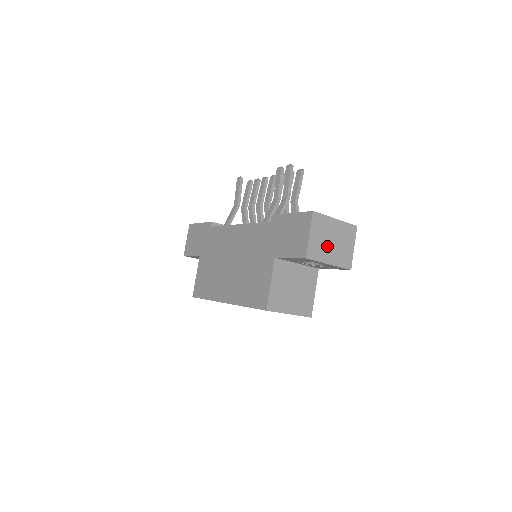
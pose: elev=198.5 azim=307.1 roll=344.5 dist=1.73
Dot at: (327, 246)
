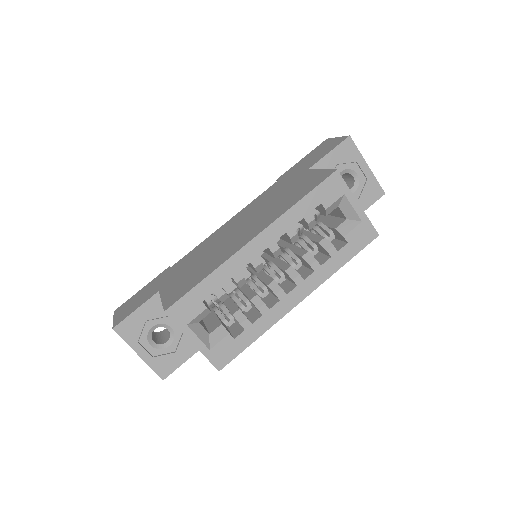
Dot at: occluded
